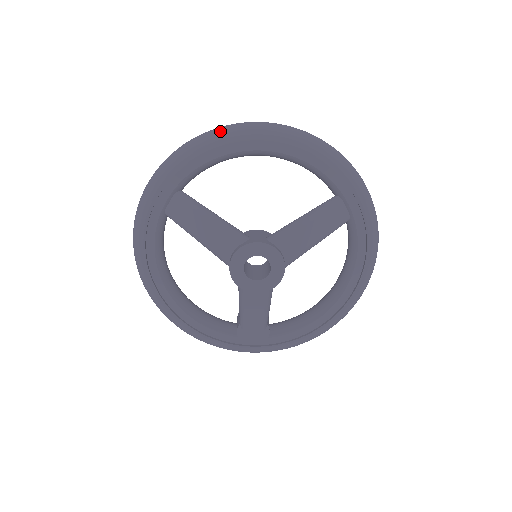
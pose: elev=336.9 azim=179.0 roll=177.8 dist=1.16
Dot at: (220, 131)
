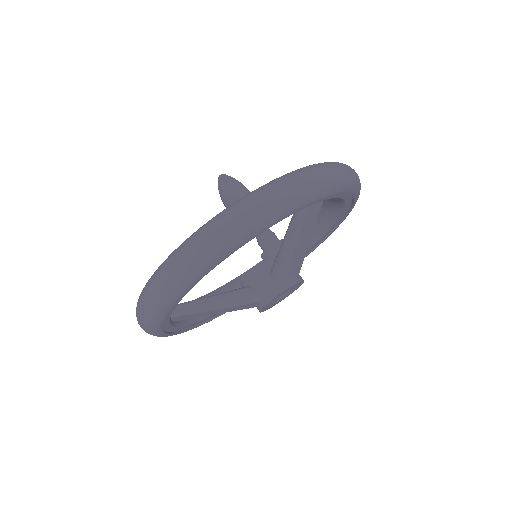
Dot at: (169, 292)
